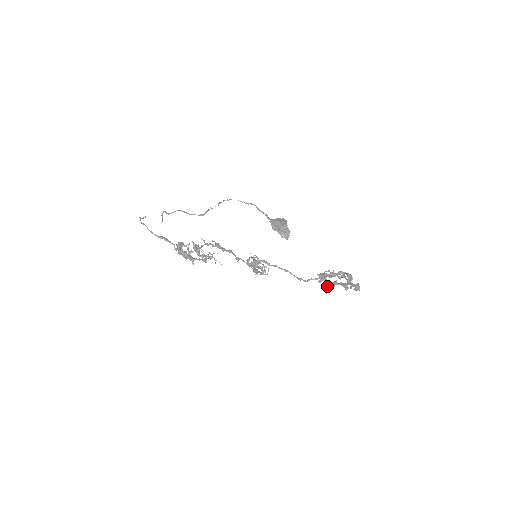
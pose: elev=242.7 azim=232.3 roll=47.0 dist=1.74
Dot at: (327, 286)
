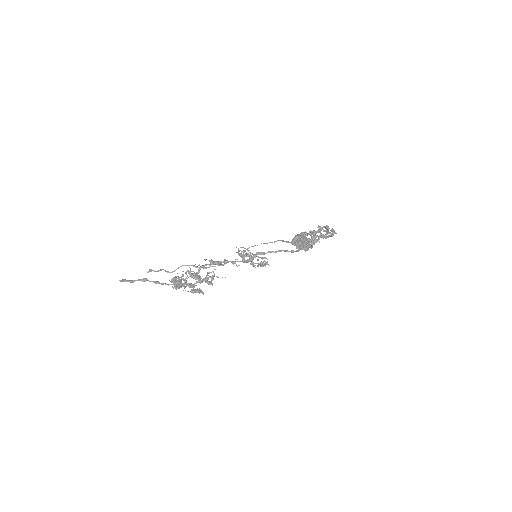
Dot at: (312, 244)
